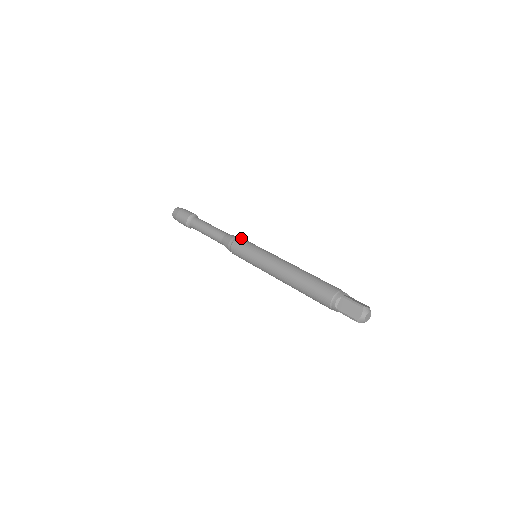
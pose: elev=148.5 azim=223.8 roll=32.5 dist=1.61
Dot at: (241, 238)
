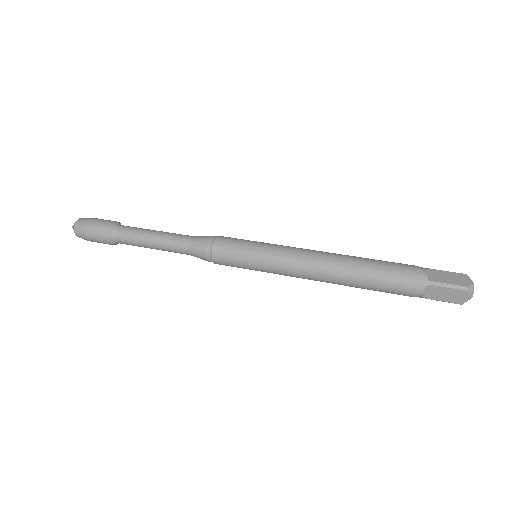
Dot at: (218, 242)
